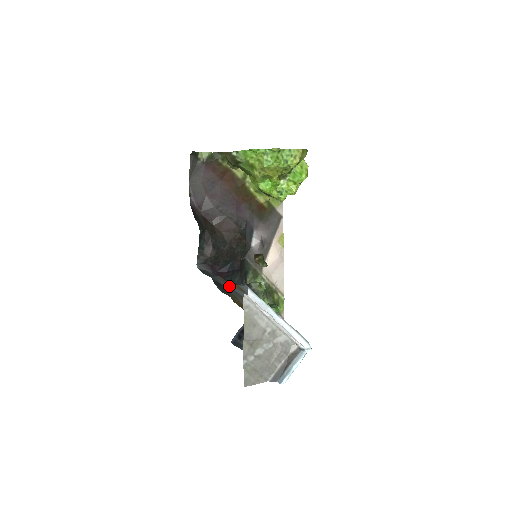
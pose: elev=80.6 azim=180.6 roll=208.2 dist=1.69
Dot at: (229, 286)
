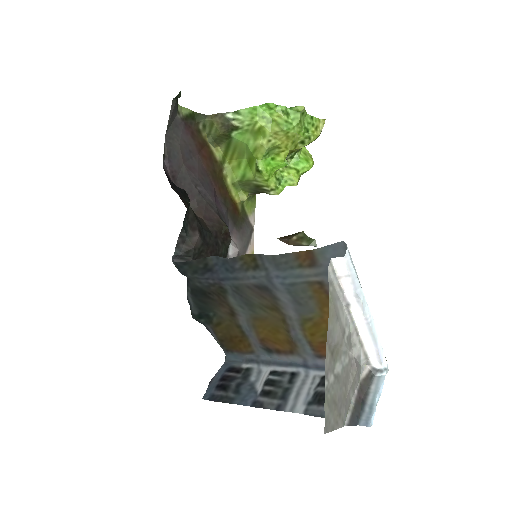
Dot at: (258, 274)
